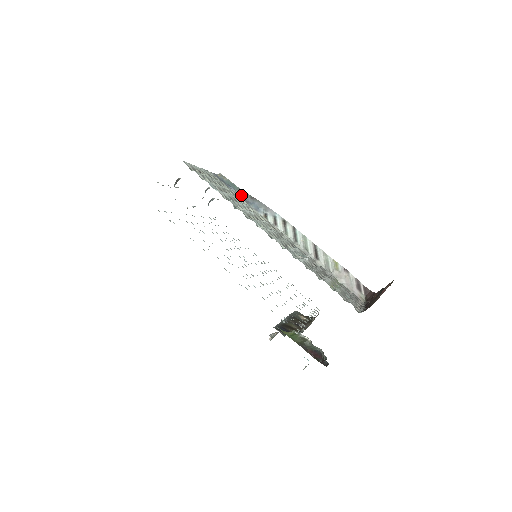
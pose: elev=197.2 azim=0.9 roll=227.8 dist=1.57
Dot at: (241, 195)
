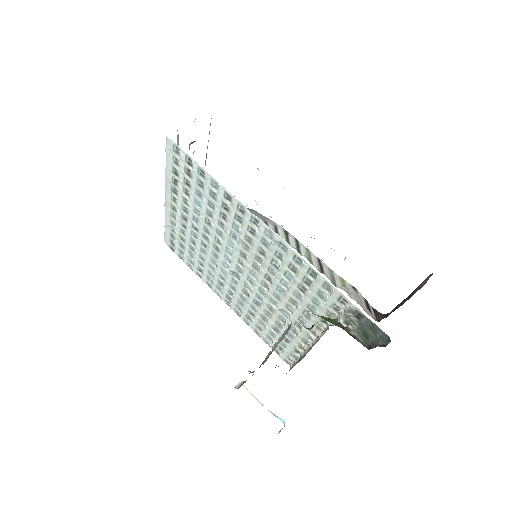
Dot at: occluded
